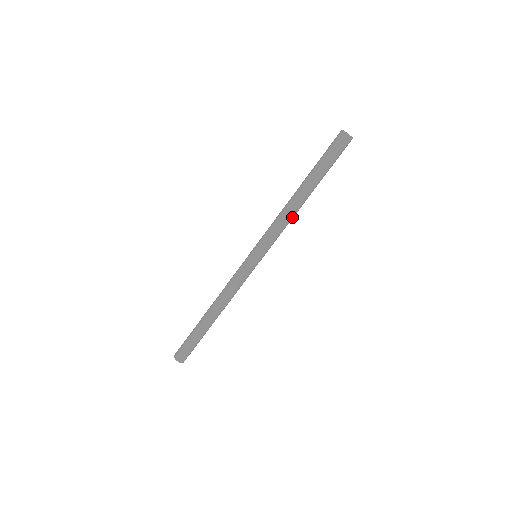
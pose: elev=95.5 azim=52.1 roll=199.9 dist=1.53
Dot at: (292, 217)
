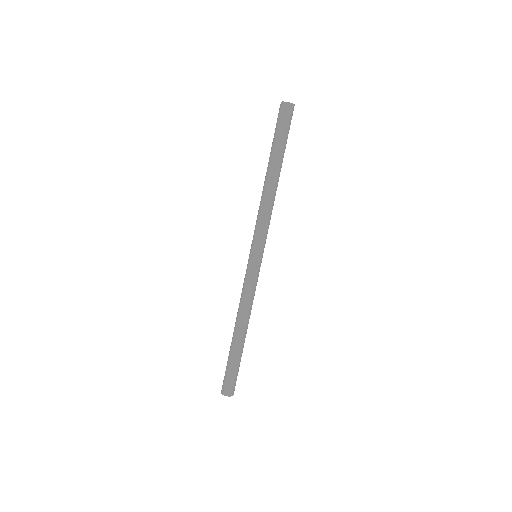
Dot at: (273, 203)
